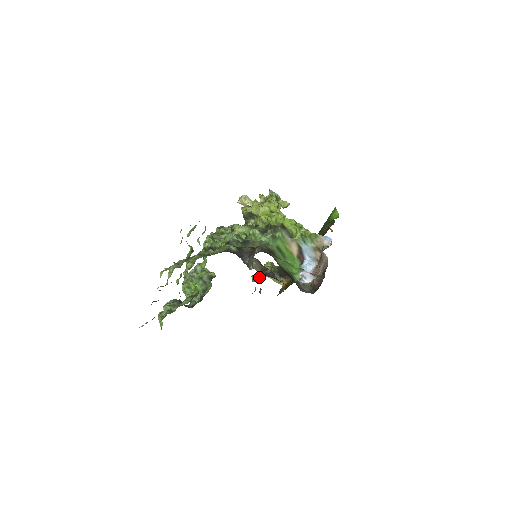
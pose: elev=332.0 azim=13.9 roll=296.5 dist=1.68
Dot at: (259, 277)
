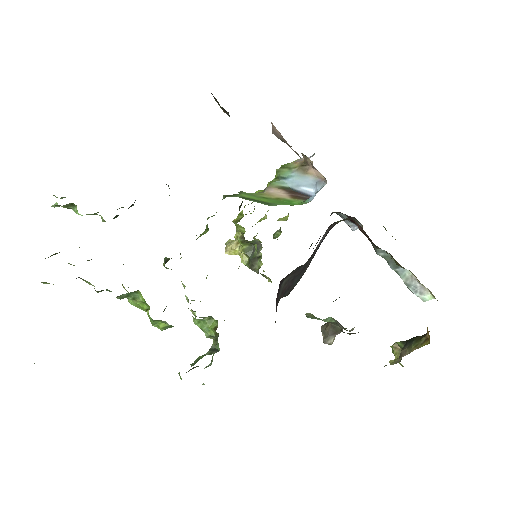
Dot at: occluded
